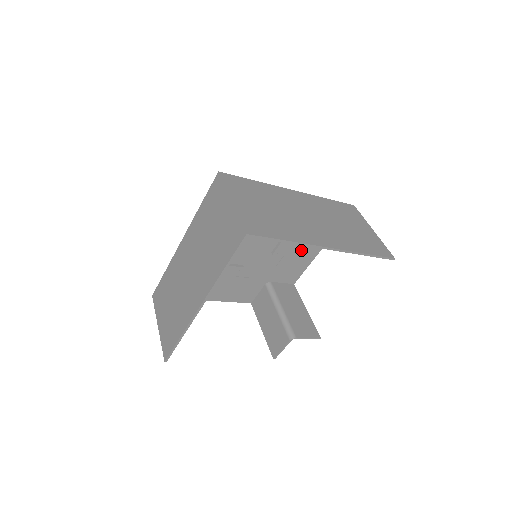
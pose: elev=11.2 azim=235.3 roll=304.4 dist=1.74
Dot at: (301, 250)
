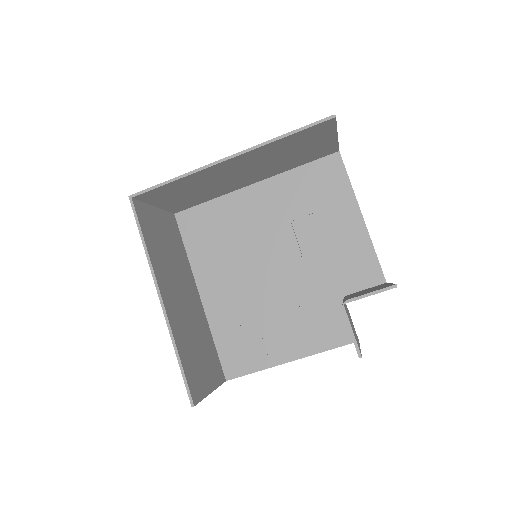
Dot at: (336, 234)
